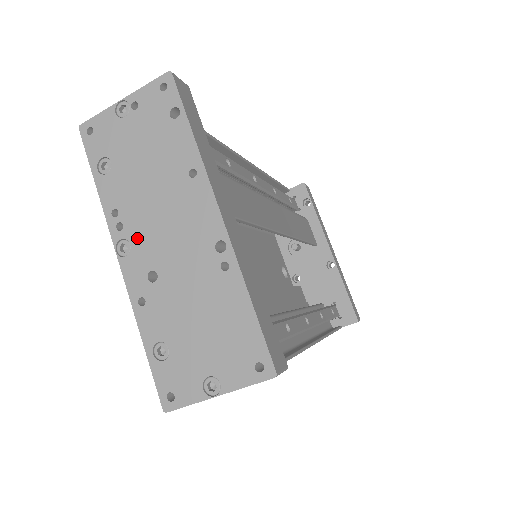
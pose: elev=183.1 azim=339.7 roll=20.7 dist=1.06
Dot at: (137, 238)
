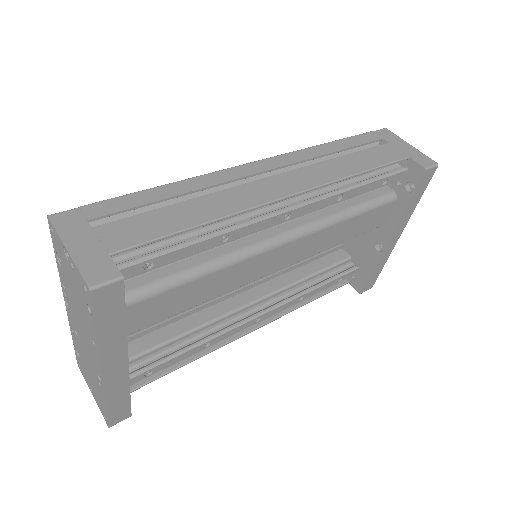
Dot at: (71, 312)
